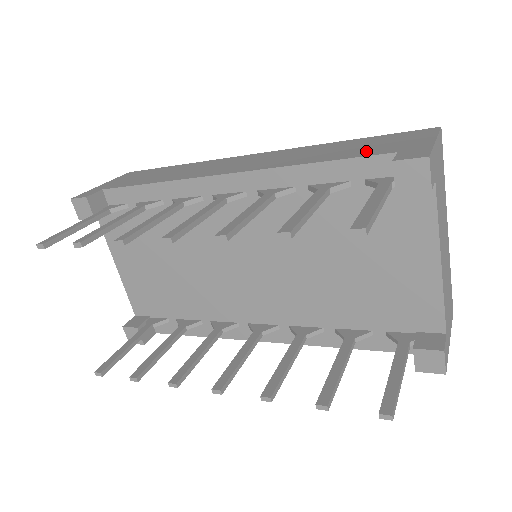
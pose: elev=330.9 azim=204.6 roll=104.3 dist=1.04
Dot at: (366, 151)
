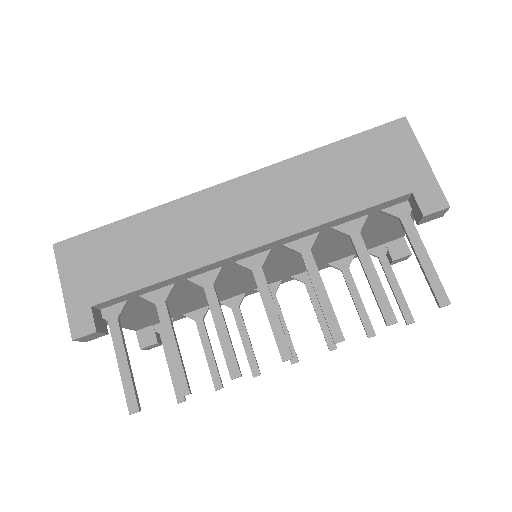
Dot at: (376, 187)
